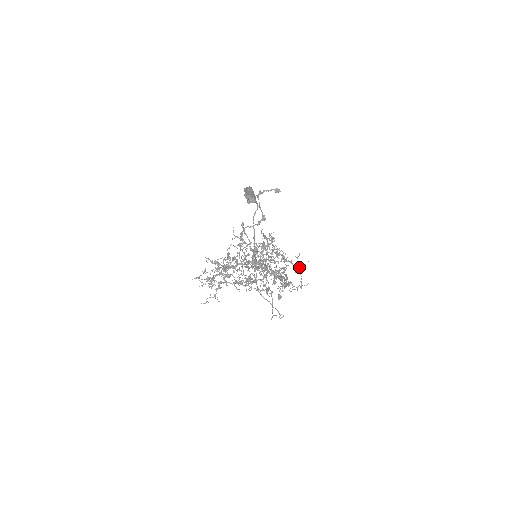
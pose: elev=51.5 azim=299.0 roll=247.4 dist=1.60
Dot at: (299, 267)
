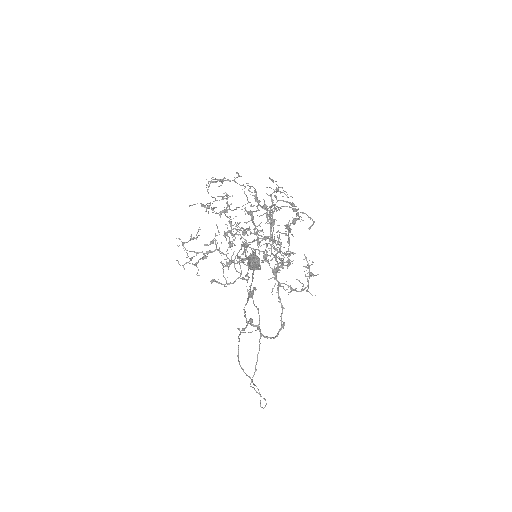
Dot at: (308, 265)
